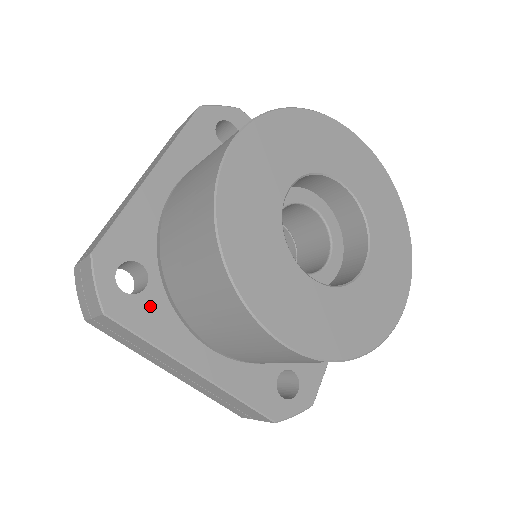
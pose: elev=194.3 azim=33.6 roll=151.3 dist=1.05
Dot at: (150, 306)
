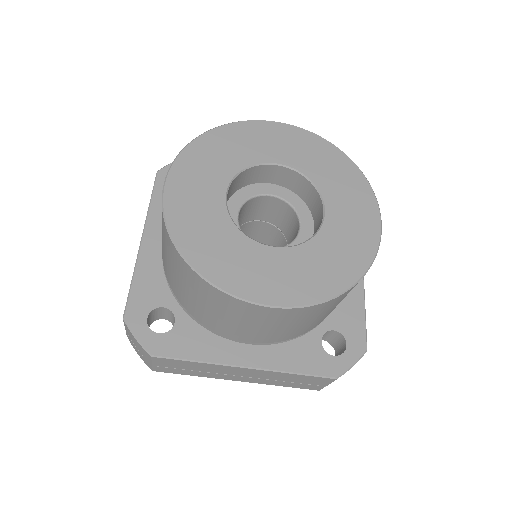
Dot at: (184, 334)
